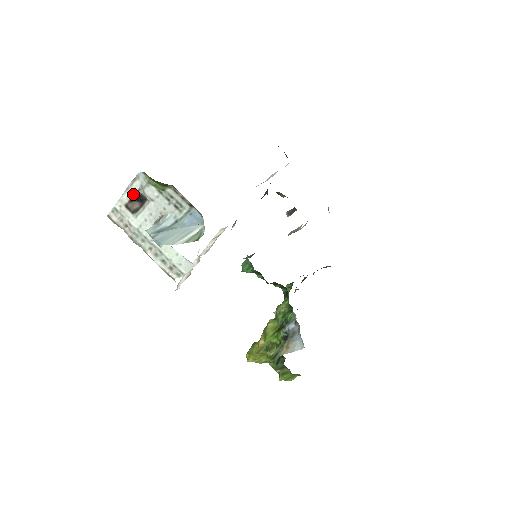
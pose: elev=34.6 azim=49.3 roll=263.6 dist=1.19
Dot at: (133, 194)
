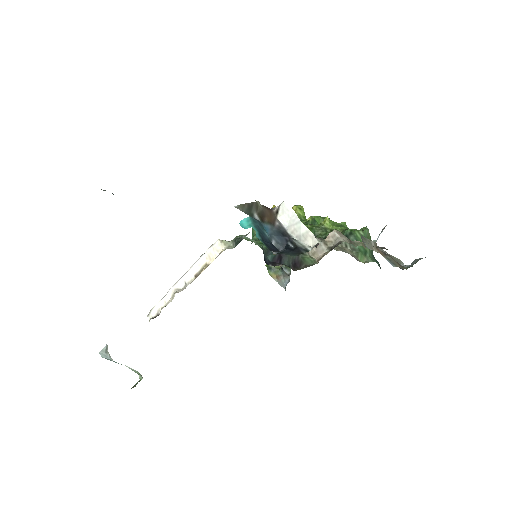
Dot at: occluded
